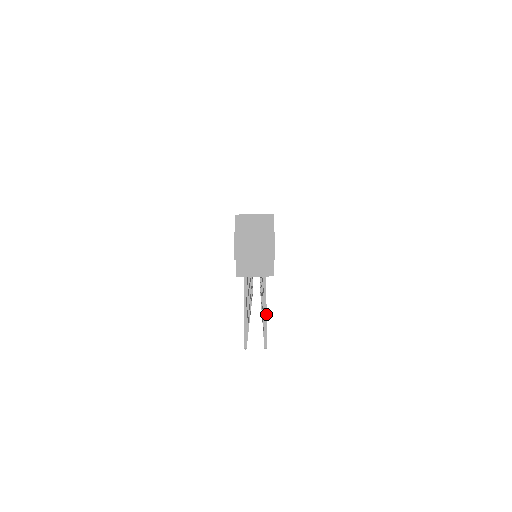
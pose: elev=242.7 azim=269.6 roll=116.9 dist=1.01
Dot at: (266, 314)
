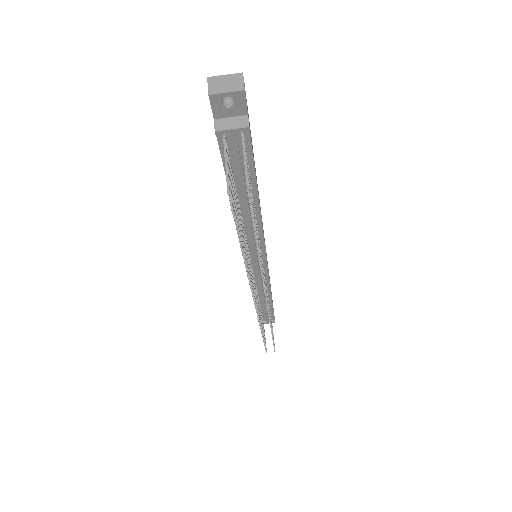
Dot at: (246, 164)
